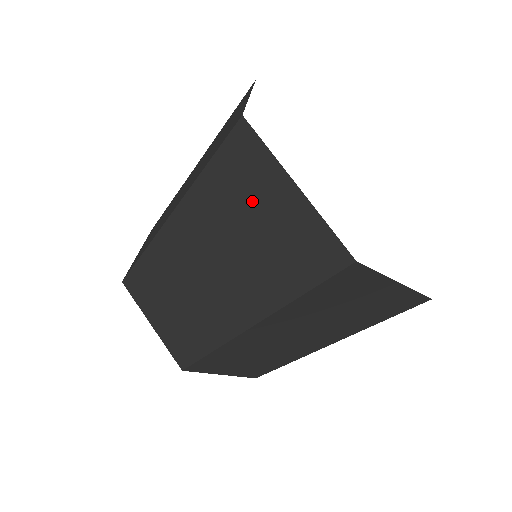
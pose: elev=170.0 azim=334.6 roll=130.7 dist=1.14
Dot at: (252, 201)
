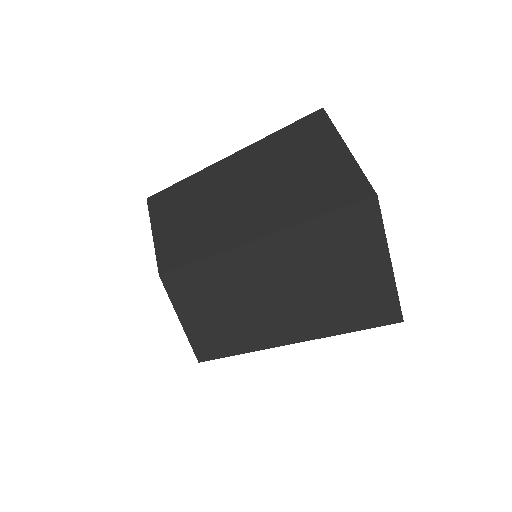
Dot at: (348, 259)
